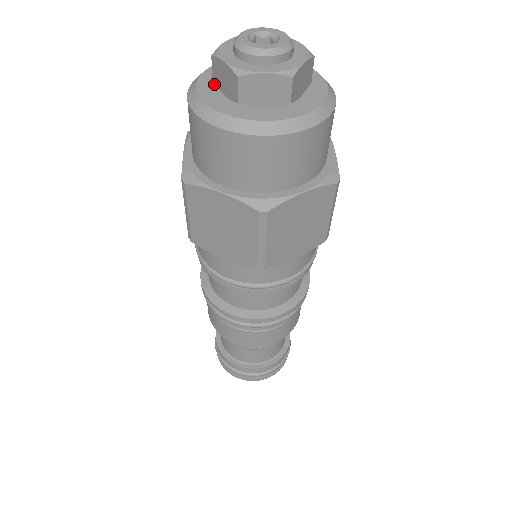
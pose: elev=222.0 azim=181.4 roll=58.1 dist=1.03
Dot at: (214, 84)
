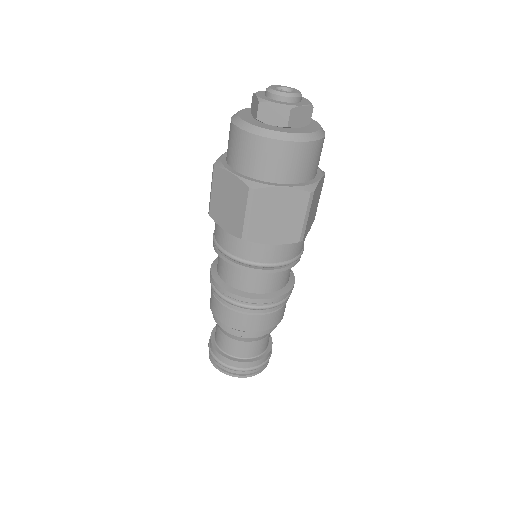
Dot at: (251, 112)
